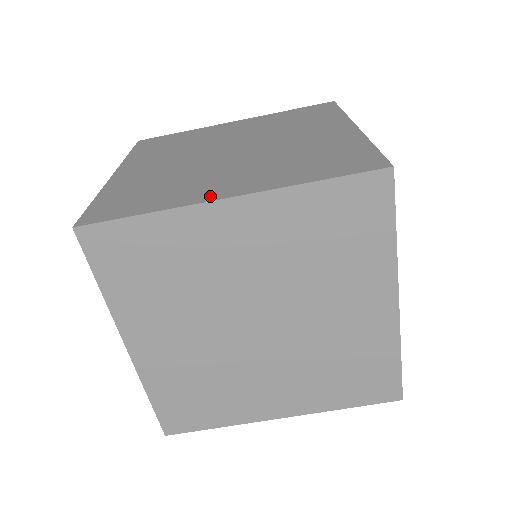
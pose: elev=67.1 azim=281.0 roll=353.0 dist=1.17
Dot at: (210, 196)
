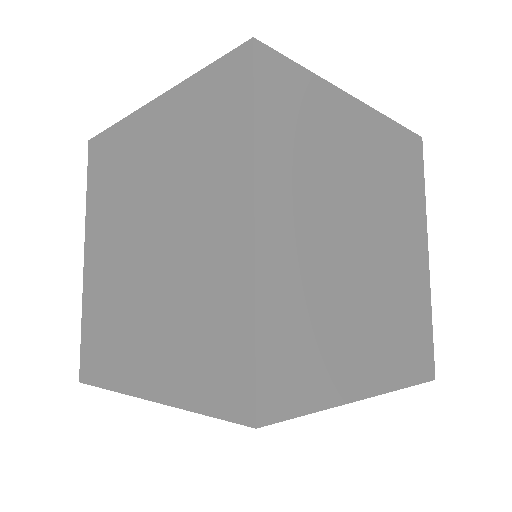
Dot at: (135, 385)
